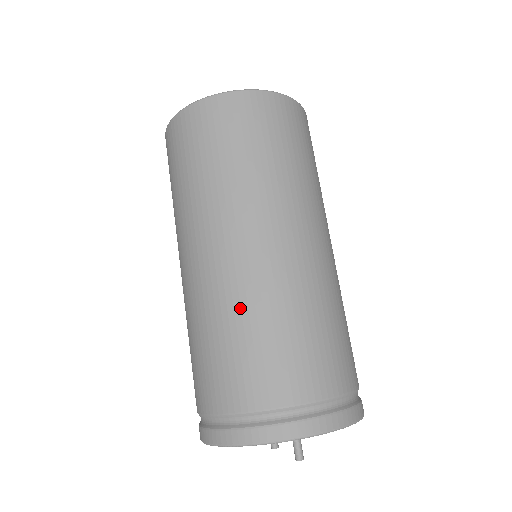
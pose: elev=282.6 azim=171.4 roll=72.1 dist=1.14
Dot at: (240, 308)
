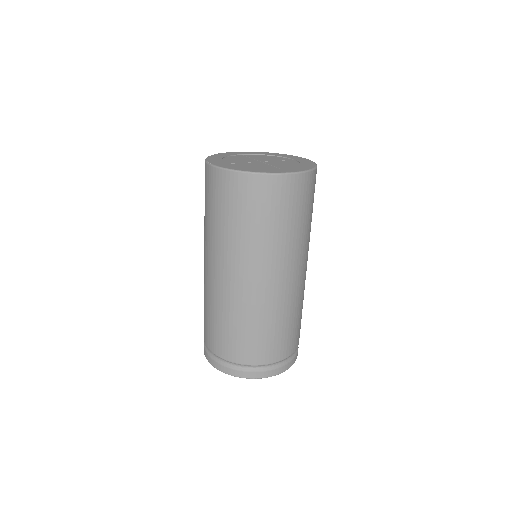
Dot at: (250, 316)
